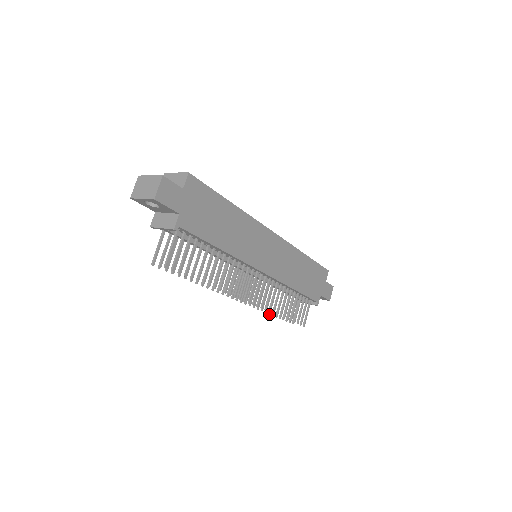
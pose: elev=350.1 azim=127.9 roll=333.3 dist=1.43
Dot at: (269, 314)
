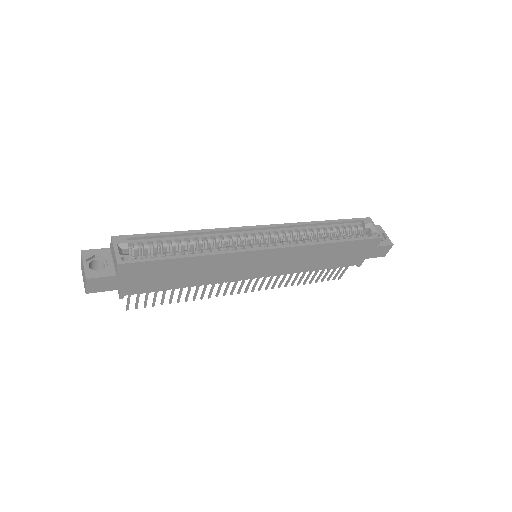
Dot at: occluded
